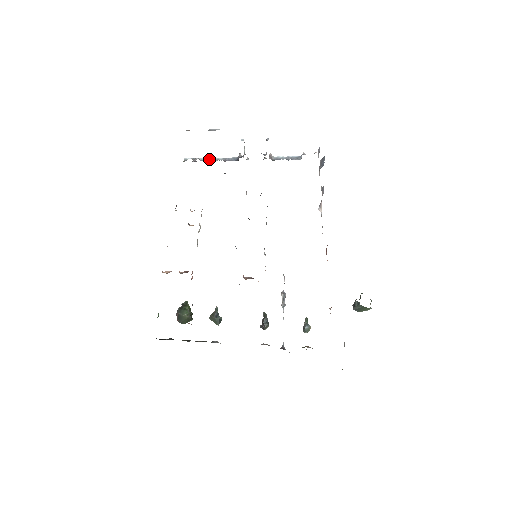
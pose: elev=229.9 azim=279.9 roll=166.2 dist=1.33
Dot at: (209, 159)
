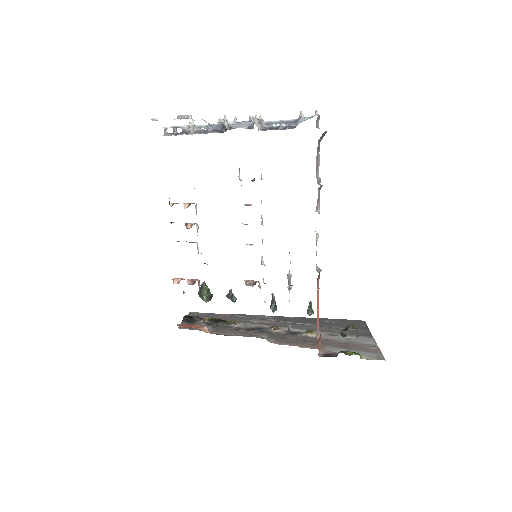
Dot at: (190, 130)
